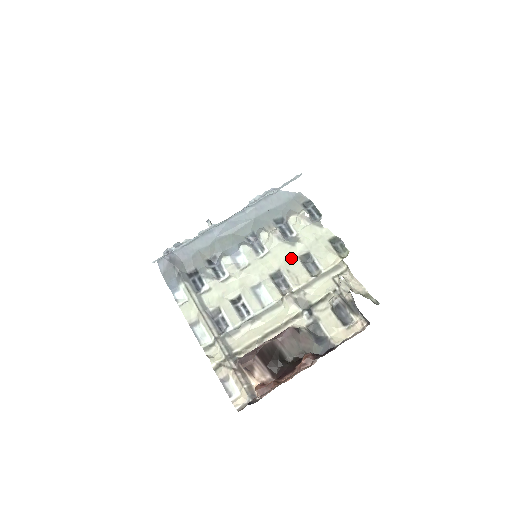
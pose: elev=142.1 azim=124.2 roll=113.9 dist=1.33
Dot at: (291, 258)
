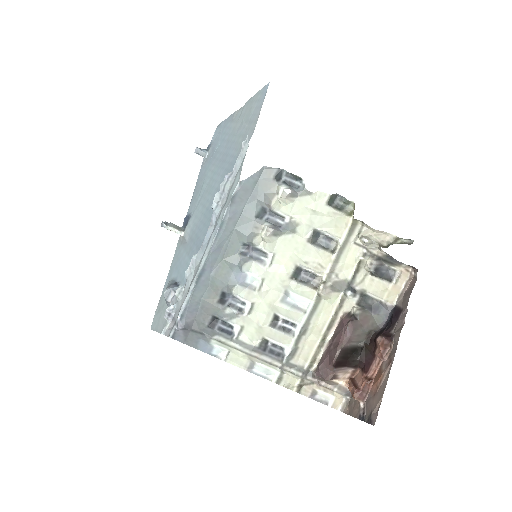
Dot at: (300, 247)
